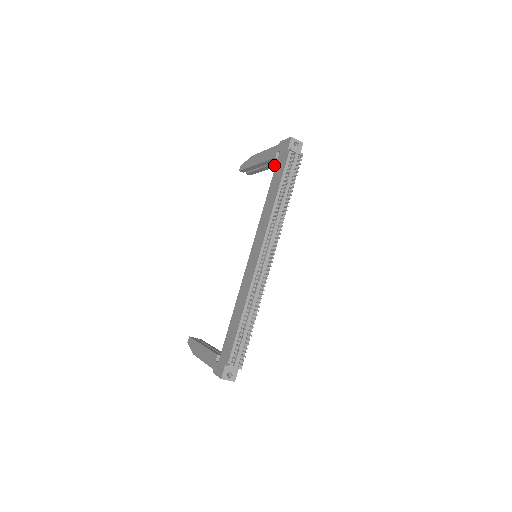
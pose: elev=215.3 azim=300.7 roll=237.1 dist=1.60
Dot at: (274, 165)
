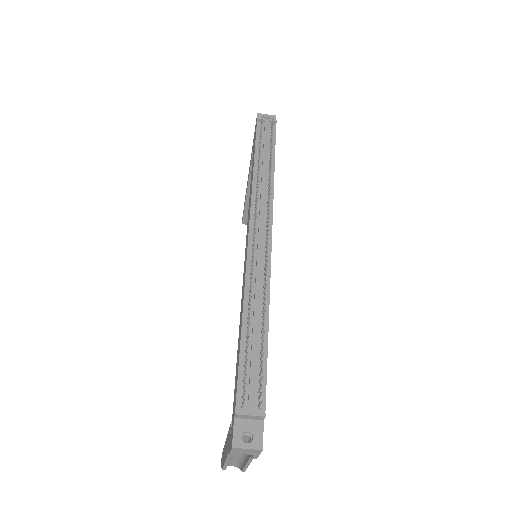
Dot at: occluded
